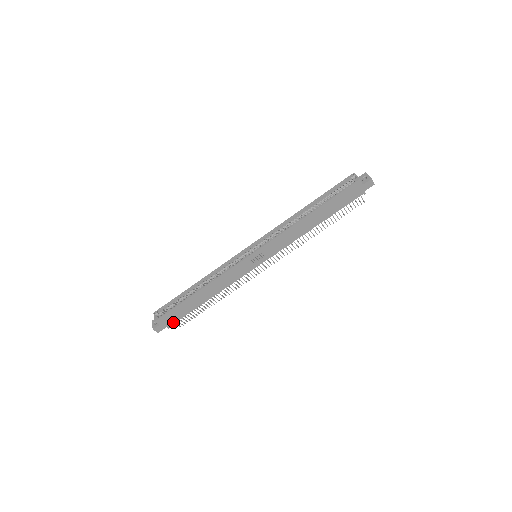
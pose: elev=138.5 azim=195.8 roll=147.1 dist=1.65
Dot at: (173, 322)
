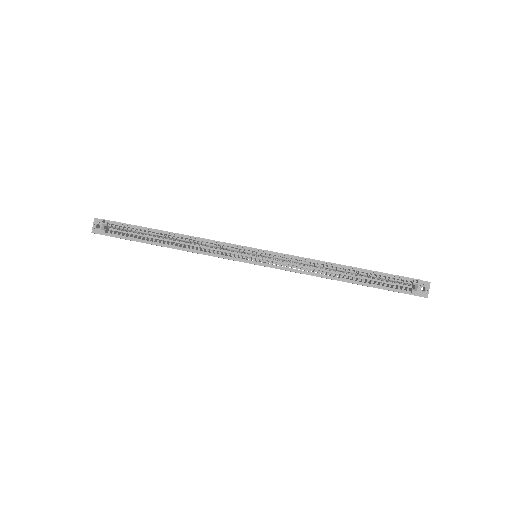
Dot at: occluded
